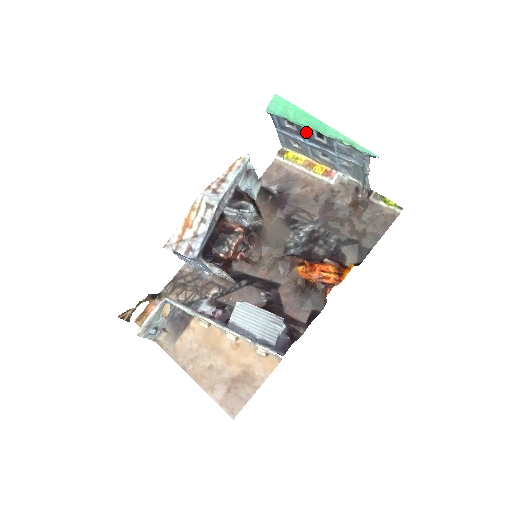
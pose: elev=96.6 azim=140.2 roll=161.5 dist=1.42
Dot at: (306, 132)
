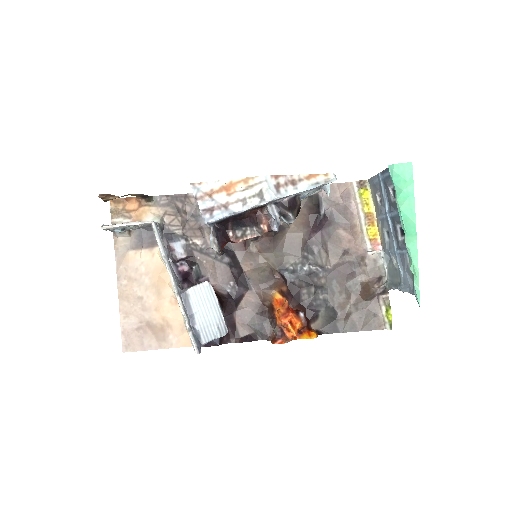
Dot at: (397, 214)
